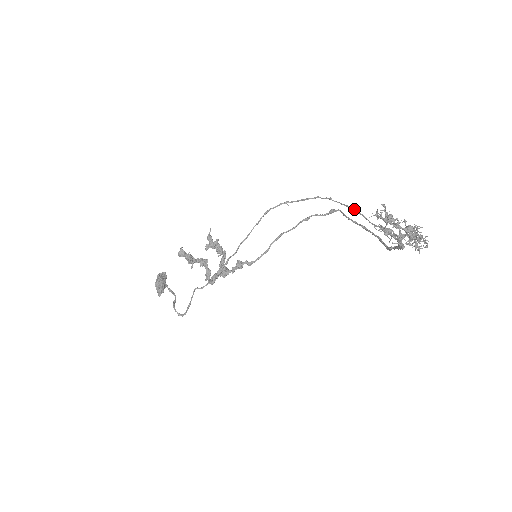
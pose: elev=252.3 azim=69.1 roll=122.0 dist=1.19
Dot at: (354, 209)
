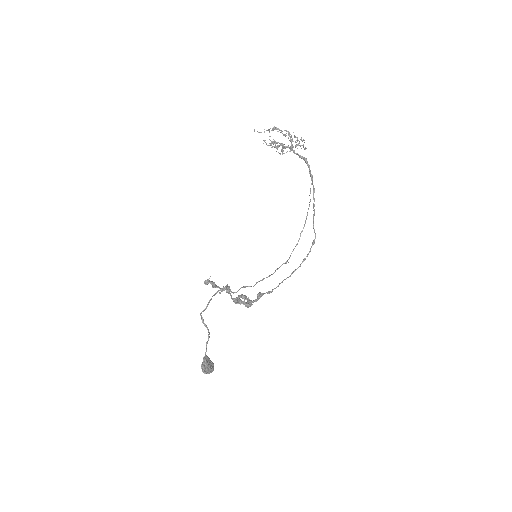
Dot at: occluded
